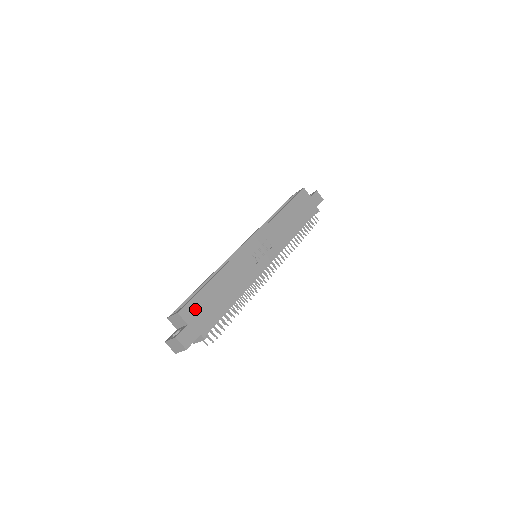
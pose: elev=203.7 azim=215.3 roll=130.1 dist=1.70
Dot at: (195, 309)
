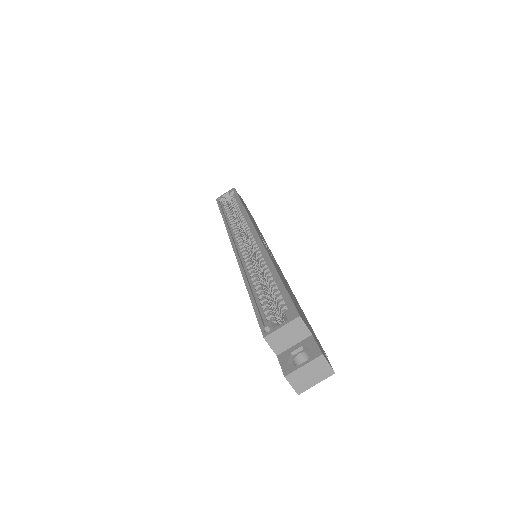
Dot at: (299, 312)
